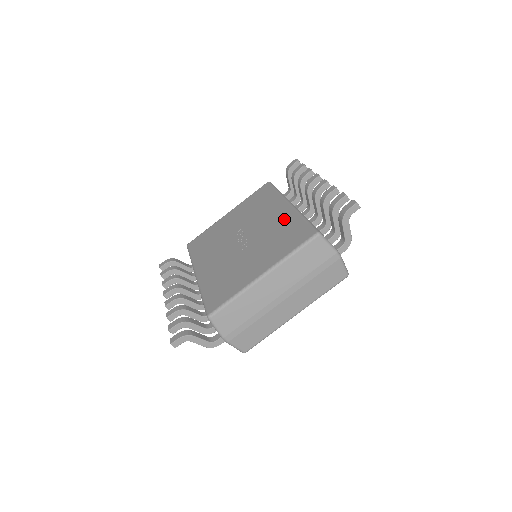
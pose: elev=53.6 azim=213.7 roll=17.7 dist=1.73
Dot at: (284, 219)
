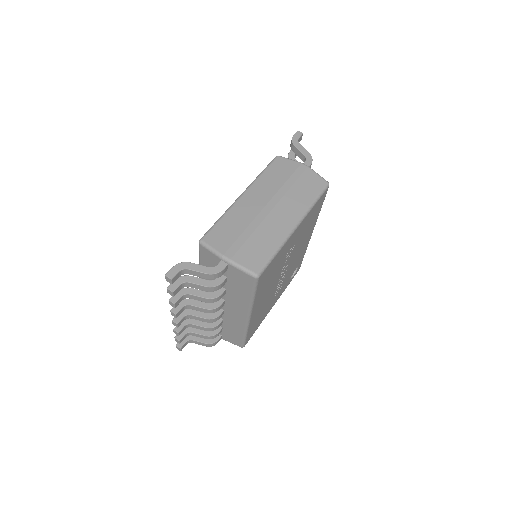
Dot at: occluded
